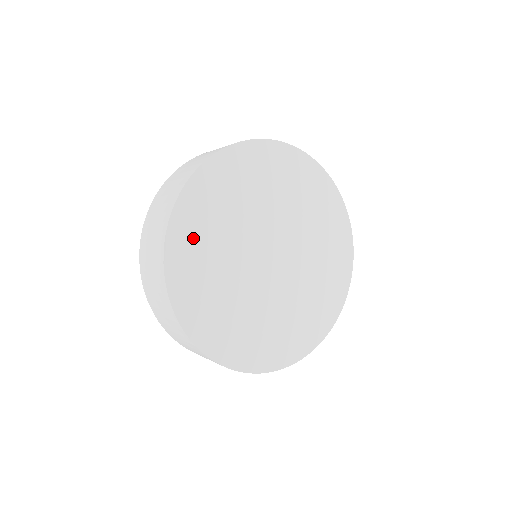
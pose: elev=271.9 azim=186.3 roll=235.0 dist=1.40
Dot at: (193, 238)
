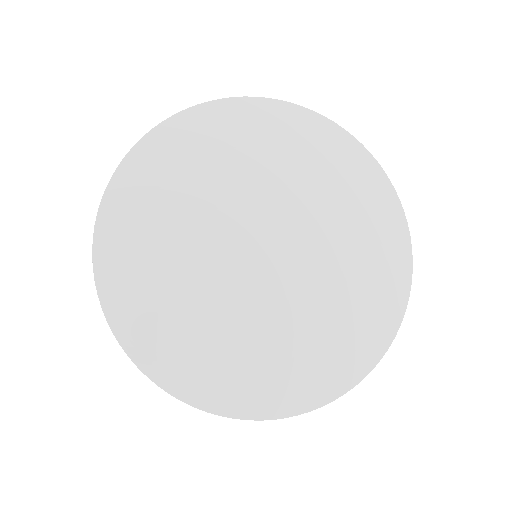
Dot at: (230, 133)
